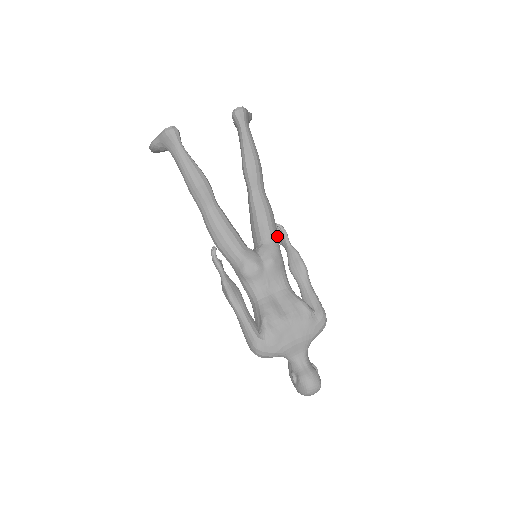
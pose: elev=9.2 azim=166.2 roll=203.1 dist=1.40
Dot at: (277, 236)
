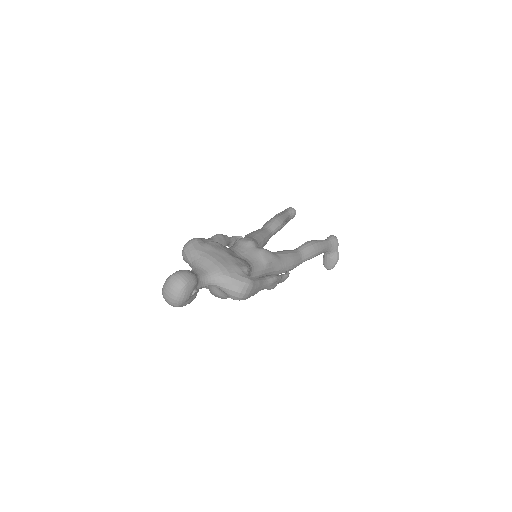
Dot at: (281, 263)
